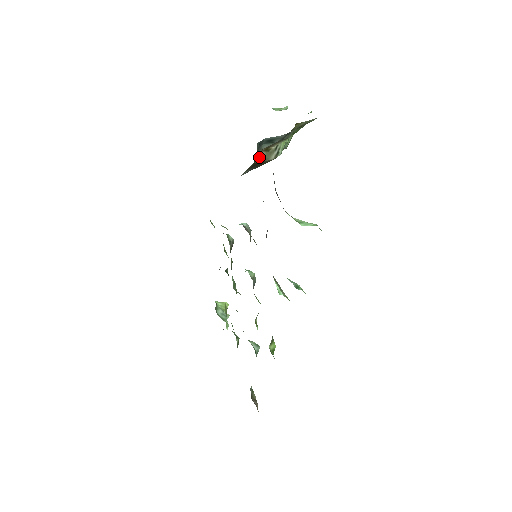
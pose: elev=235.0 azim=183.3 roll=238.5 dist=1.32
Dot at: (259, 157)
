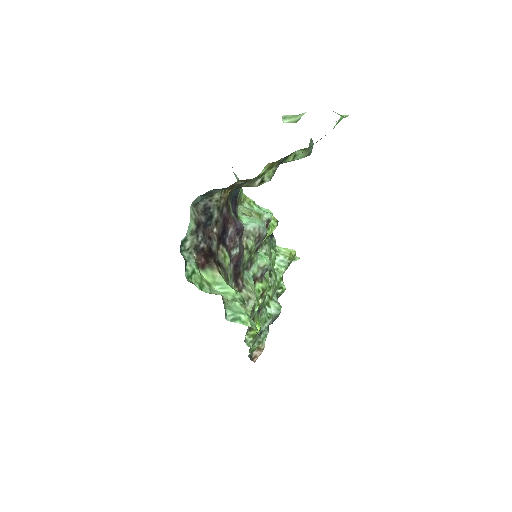
Dot at: (216, 199)
